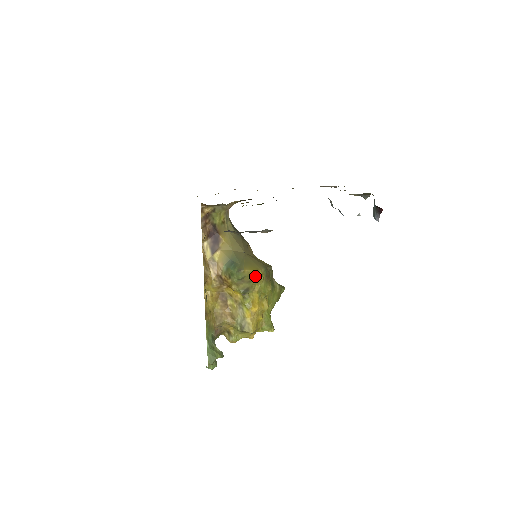
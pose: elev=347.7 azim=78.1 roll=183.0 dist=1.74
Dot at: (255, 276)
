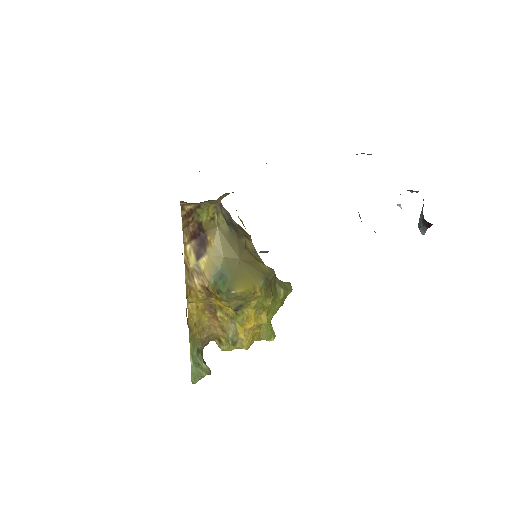
Dot at: (250, 294)
